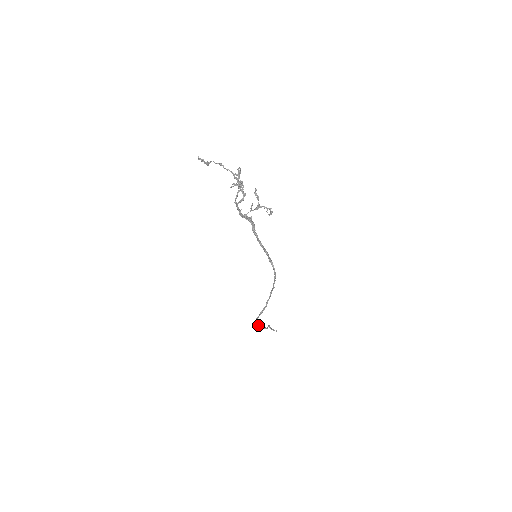
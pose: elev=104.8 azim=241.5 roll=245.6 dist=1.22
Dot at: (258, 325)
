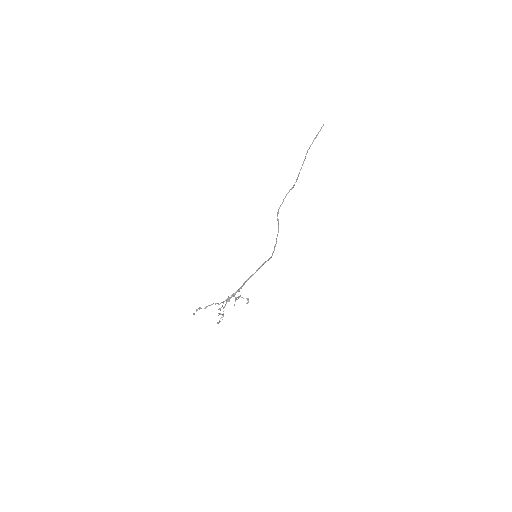
Dot at: occluded
